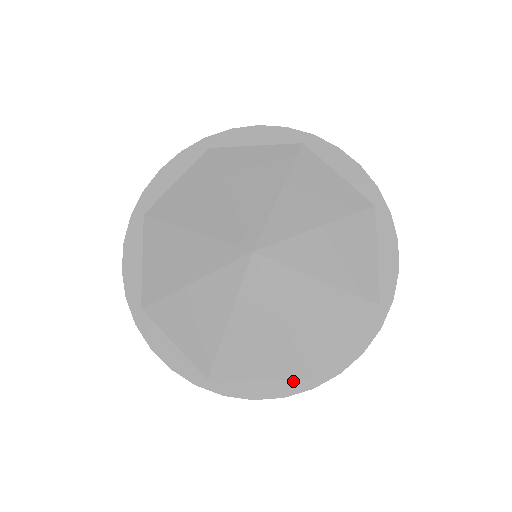
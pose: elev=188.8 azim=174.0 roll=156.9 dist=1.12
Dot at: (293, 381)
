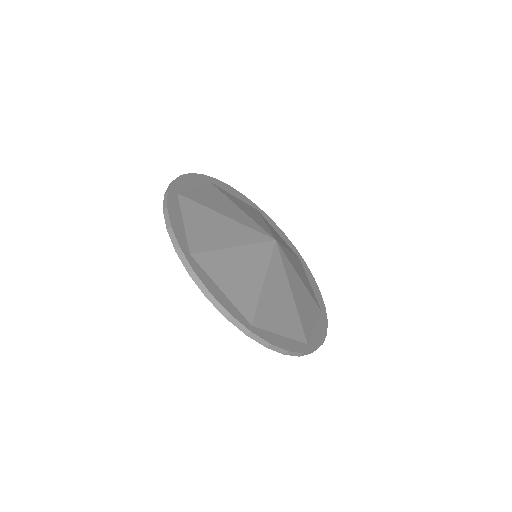
Dot at: (241, 315)
